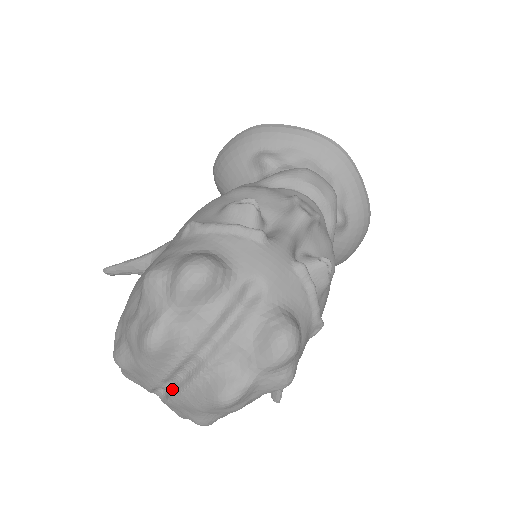
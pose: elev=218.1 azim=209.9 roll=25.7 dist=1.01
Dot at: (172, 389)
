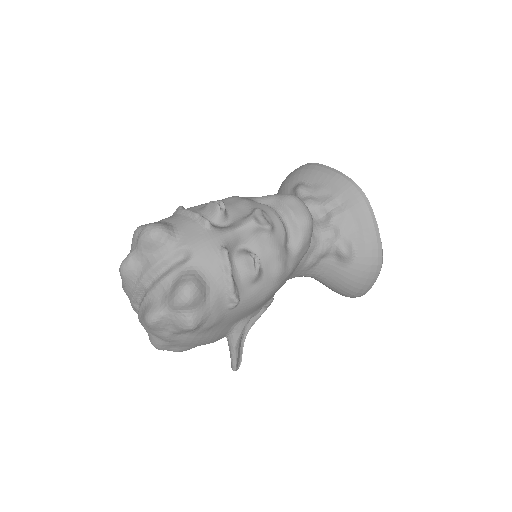
Dot at: (138, 310)
